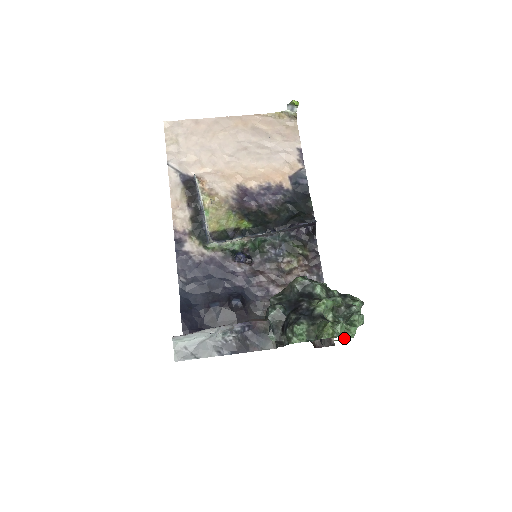
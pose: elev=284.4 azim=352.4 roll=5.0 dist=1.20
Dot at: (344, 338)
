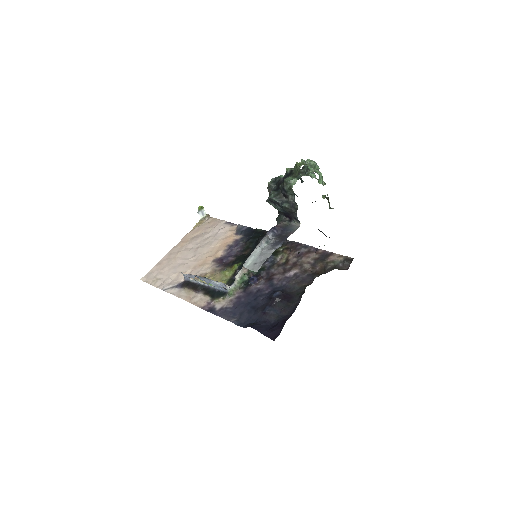
Dot at: (321, 183)
